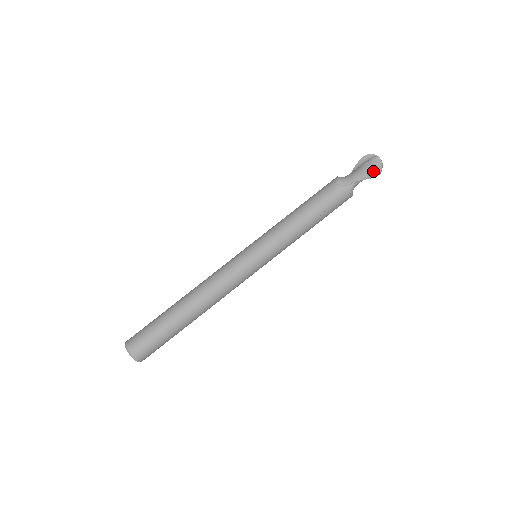
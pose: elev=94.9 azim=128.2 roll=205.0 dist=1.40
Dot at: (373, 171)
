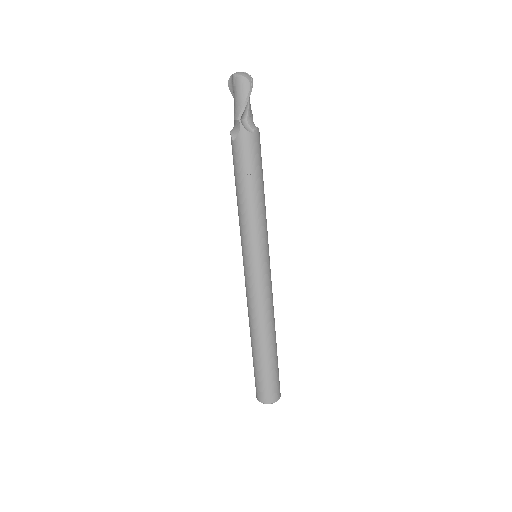
Dot at: (243, 92)
